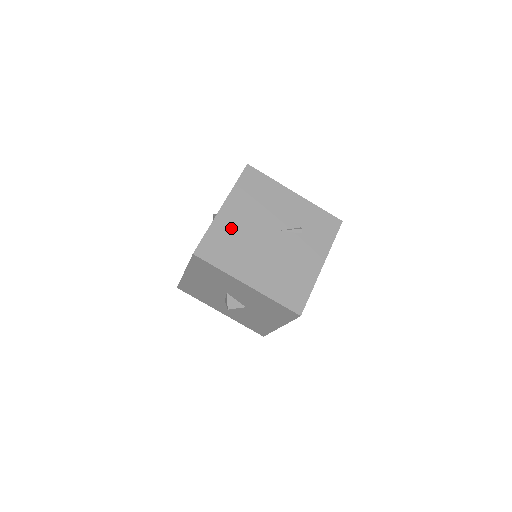
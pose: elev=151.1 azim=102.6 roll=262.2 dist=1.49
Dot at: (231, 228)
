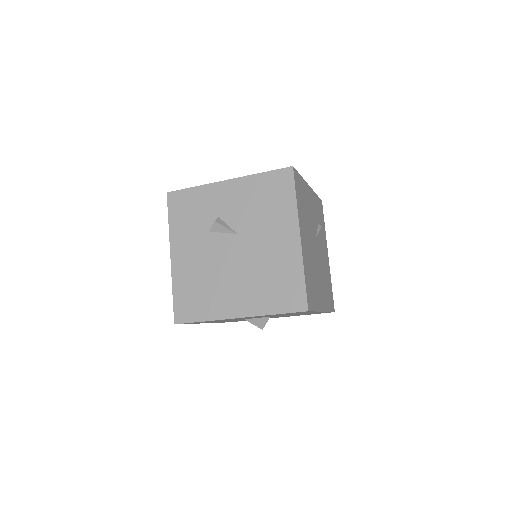
Dot at: (308, 259)
